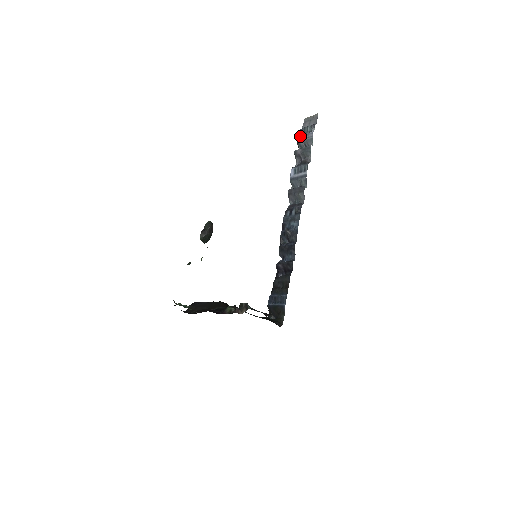
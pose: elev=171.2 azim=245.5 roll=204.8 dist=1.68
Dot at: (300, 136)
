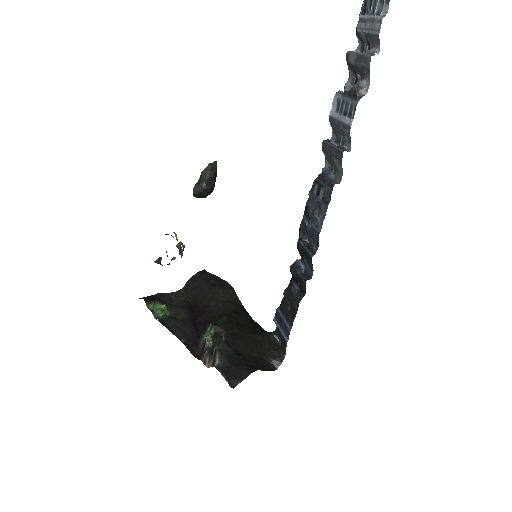
Dot at: (360, 17)
